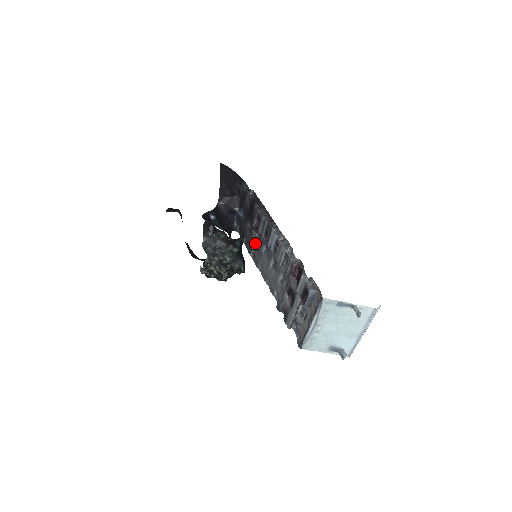
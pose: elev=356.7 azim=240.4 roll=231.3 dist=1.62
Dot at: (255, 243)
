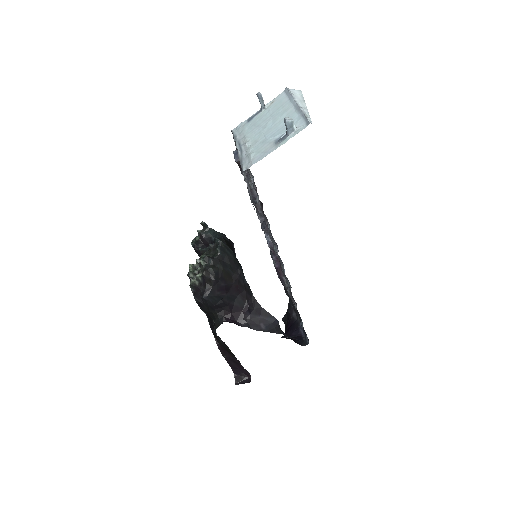
Dot at: occluded
